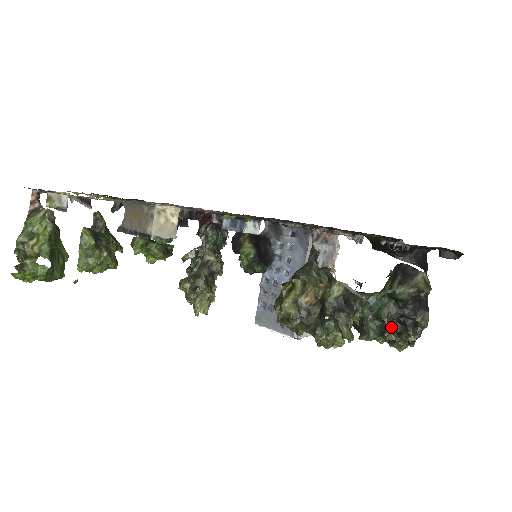
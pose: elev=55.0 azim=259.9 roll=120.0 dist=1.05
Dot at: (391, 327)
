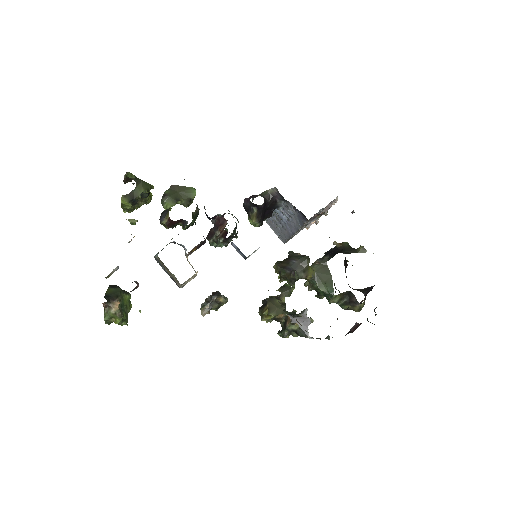
Dot at: occluded
